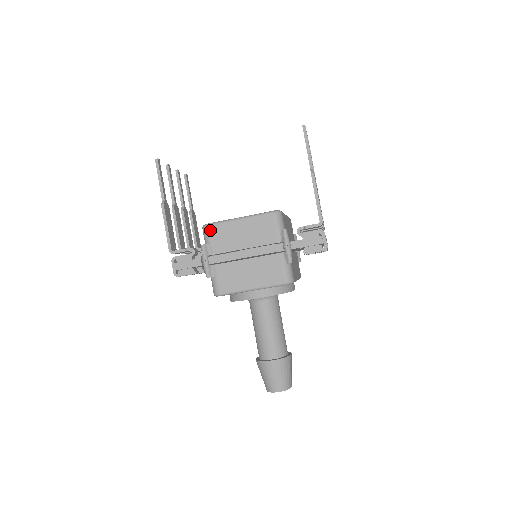
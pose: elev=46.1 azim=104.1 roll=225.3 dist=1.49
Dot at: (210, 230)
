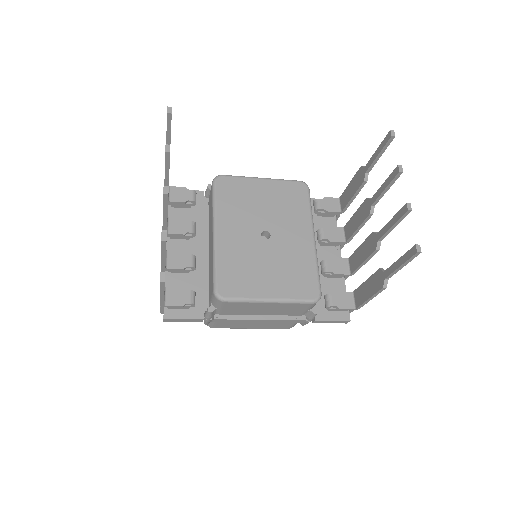
Dot at: (226, 304)
